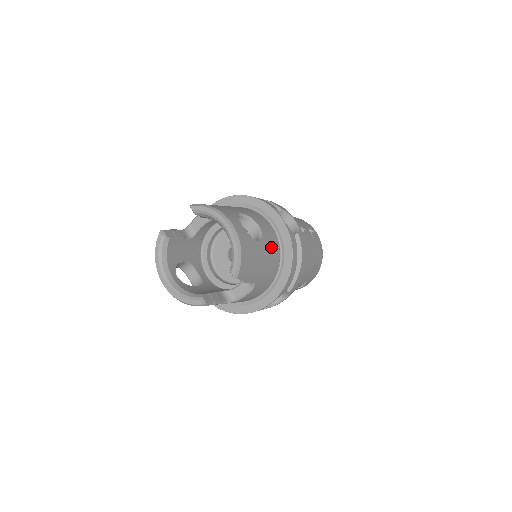
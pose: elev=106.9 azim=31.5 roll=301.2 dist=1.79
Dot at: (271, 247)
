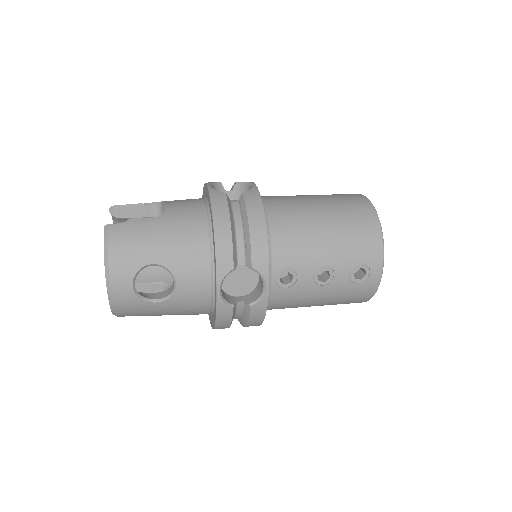
Dot at: (189, 305)
